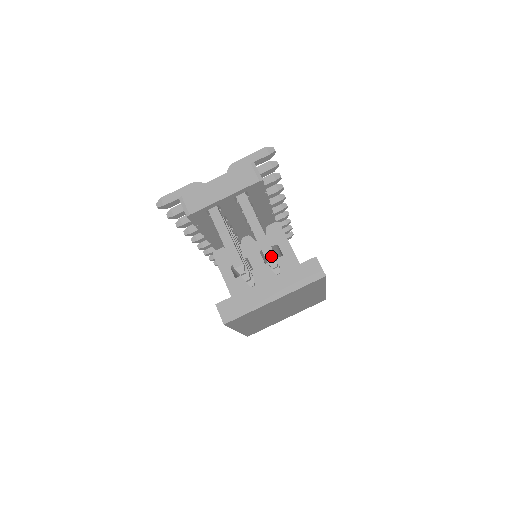
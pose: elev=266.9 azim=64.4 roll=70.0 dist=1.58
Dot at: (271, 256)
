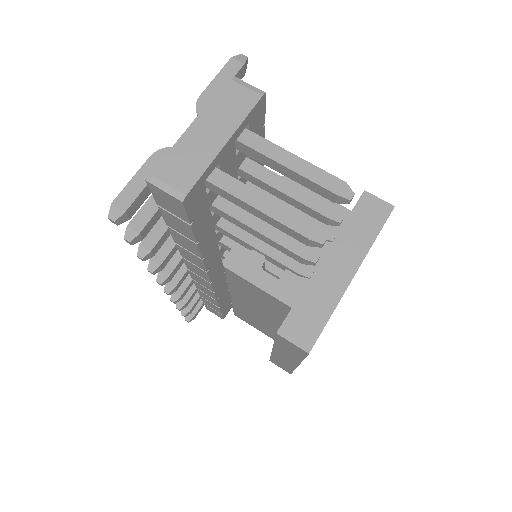
Dot at: (349, 192)
